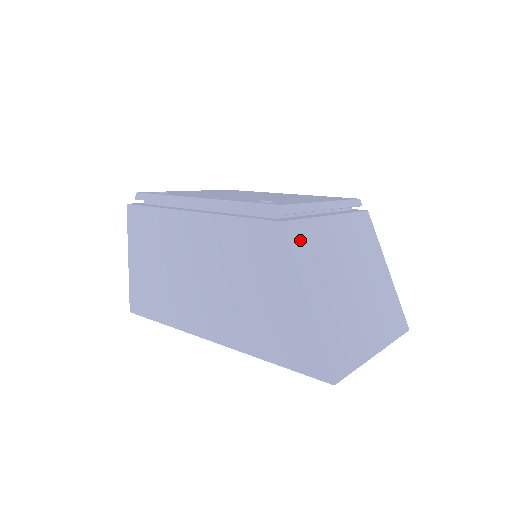
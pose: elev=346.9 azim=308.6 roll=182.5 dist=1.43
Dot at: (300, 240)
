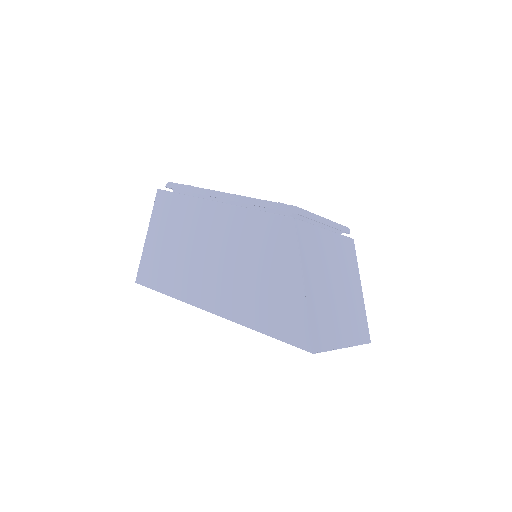
Dot at: (305, 237)
